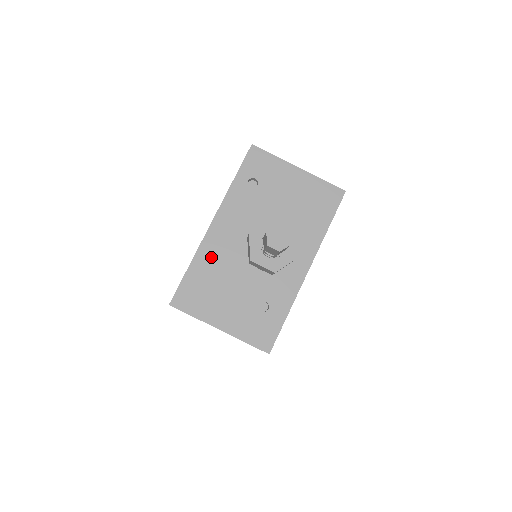
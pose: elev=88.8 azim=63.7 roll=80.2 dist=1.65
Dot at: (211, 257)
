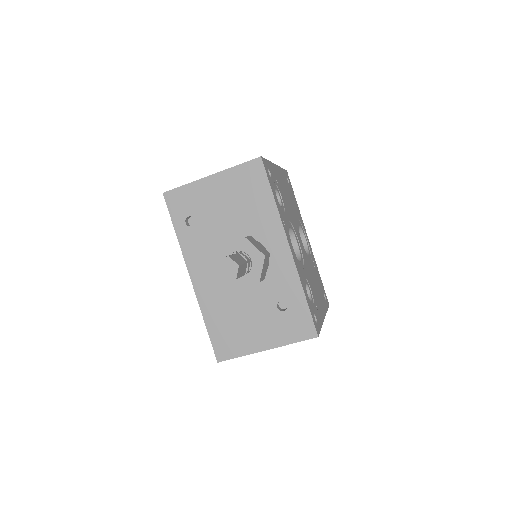
Dot at: (213, 304)
